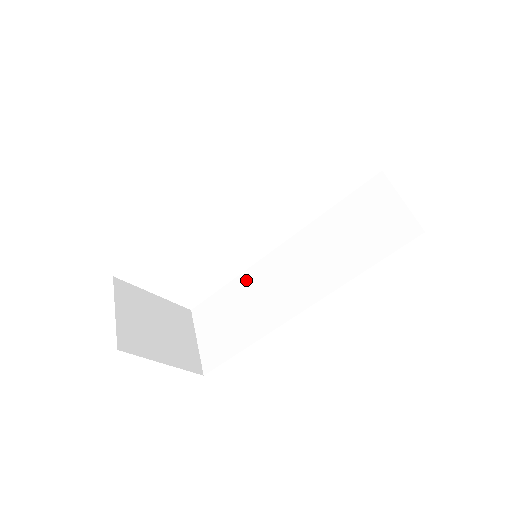
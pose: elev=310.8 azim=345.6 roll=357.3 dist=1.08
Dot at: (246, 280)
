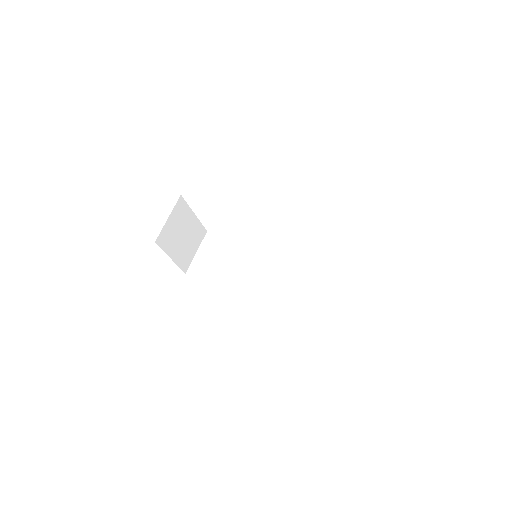
Dot at: (246, 248)
